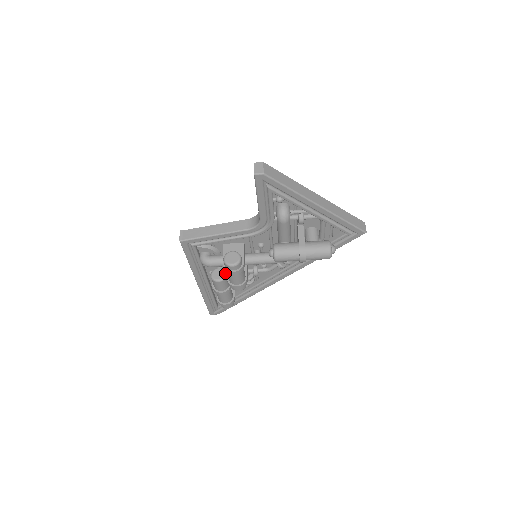
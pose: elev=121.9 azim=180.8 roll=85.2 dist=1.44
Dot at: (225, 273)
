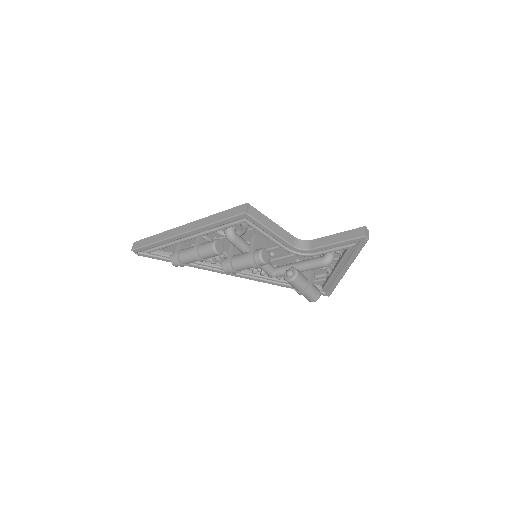
Dot at: occluded
